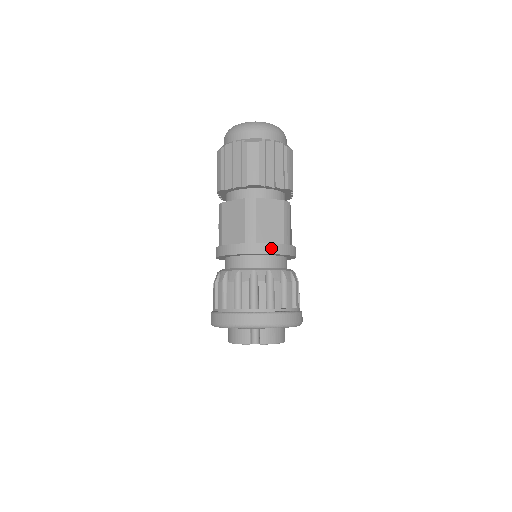
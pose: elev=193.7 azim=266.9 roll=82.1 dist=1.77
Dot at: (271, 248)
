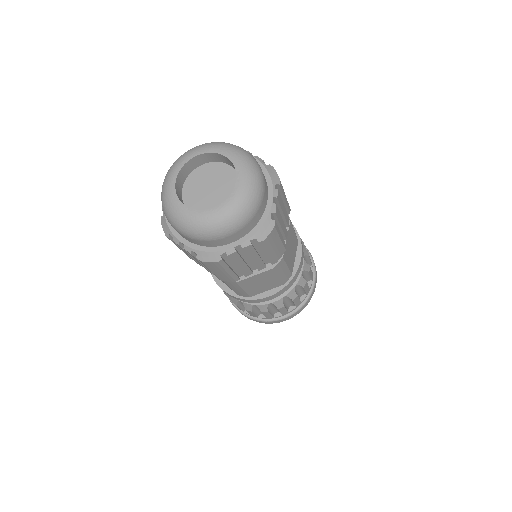
Dot at: (268, 299)
